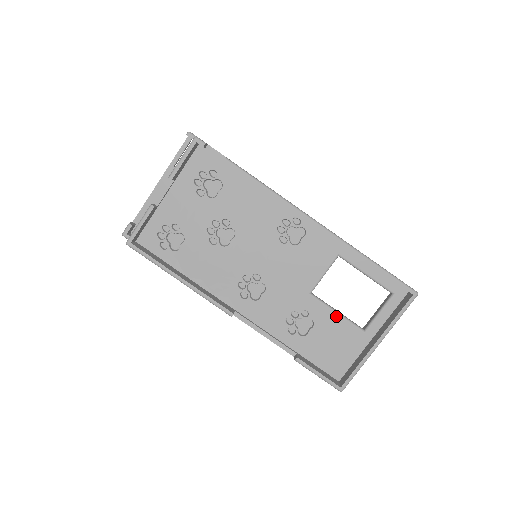
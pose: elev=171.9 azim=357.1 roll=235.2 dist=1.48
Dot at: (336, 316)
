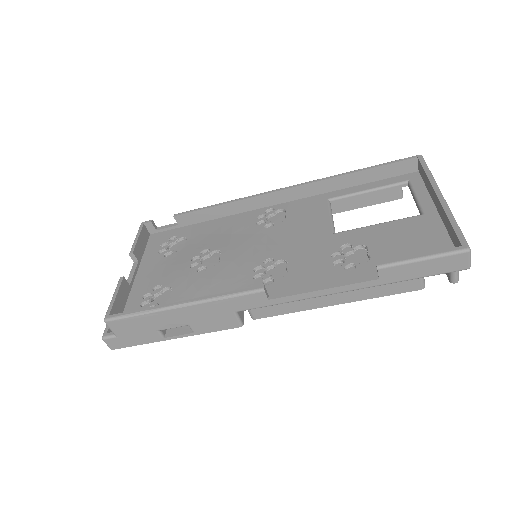
Dot at: (379, 226)
